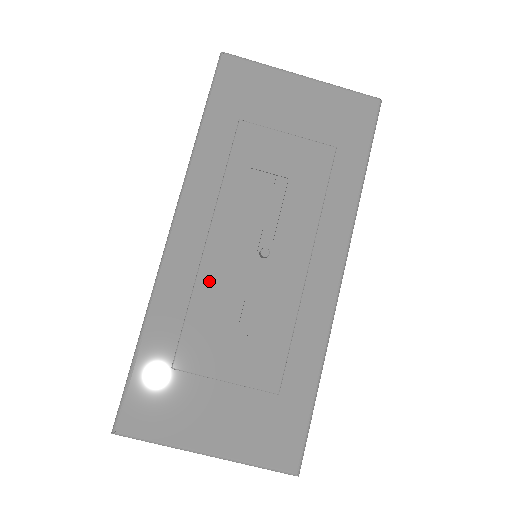
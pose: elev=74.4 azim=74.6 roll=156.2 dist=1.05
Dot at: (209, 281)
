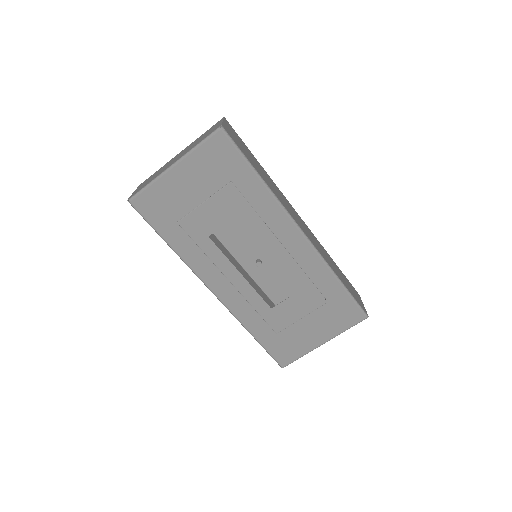
Dot at: (251, 295)
